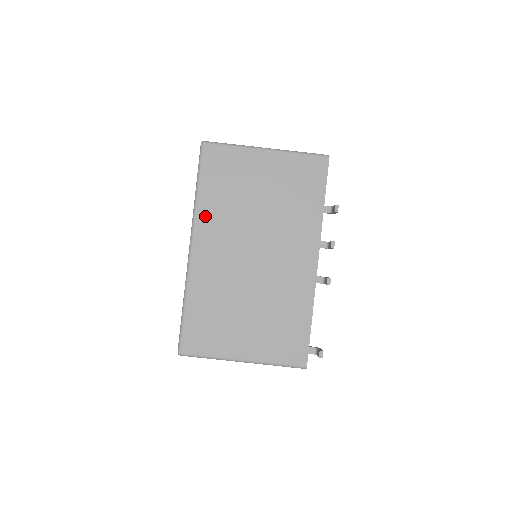
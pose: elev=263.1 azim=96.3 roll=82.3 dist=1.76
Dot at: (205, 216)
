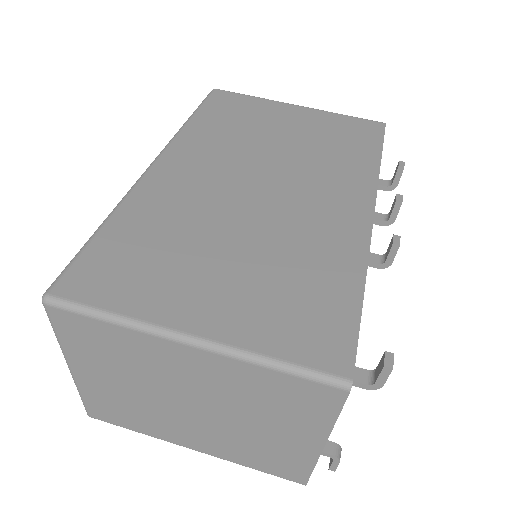
Dot at: (192, 138)
